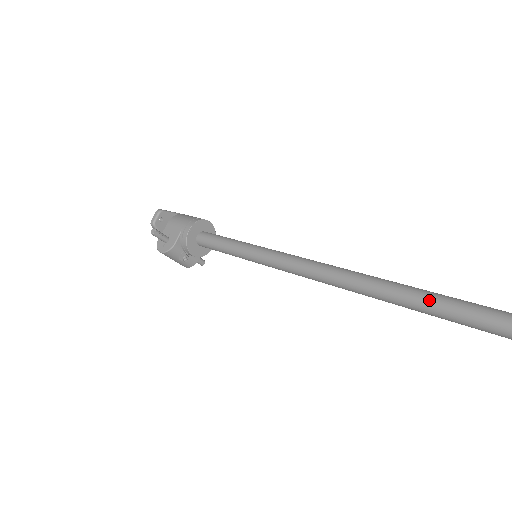
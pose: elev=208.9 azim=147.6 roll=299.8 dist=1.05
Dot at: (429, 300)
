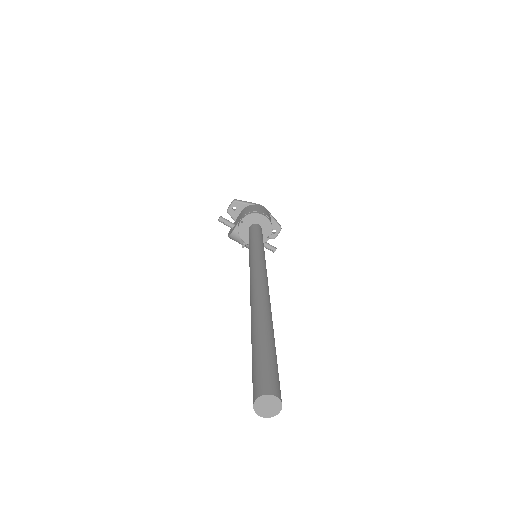
Dot at: (253, 341)
